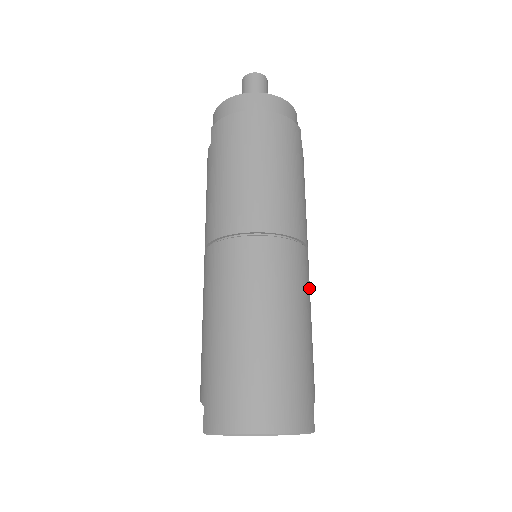
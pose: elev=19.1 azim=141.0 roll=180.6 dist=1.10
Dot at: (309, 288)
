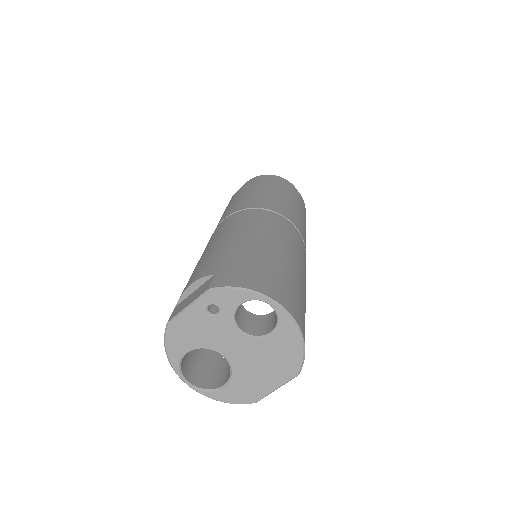
Dot at: occluded
